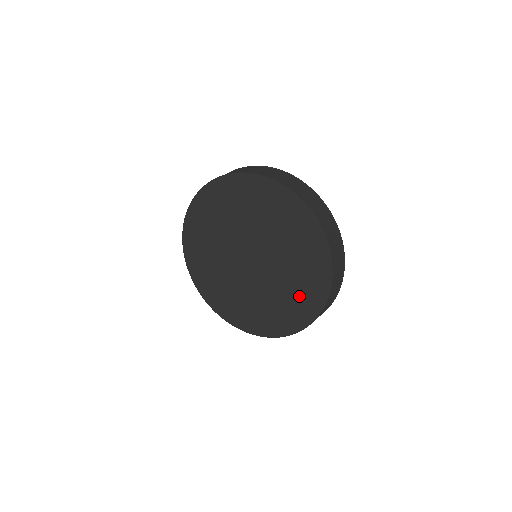
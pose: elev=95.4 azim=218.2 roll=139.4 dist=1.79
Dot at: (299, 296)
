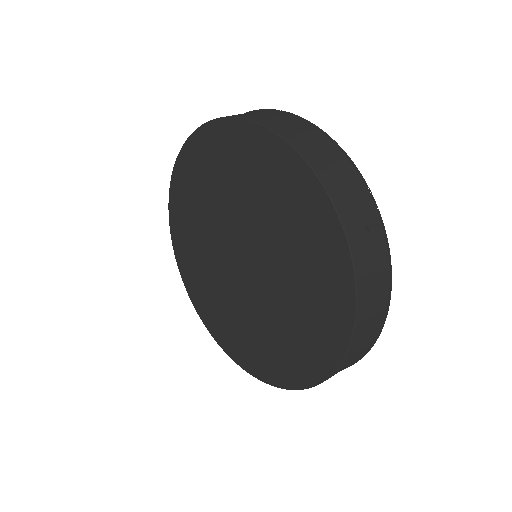
Dot at: (231, 329)
